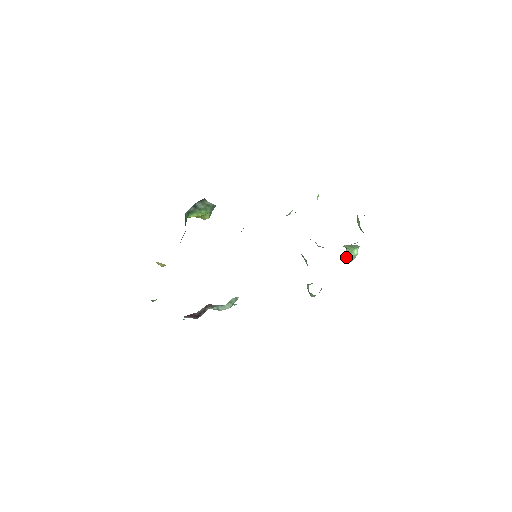
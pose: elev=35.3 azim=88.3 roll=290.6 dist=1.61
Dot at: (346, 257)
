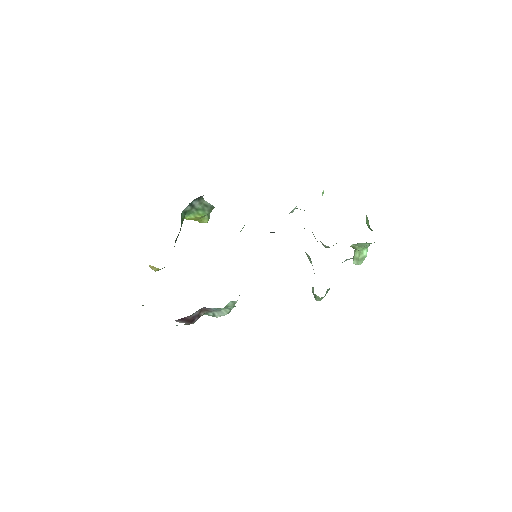
Dot at: (354, 260)
